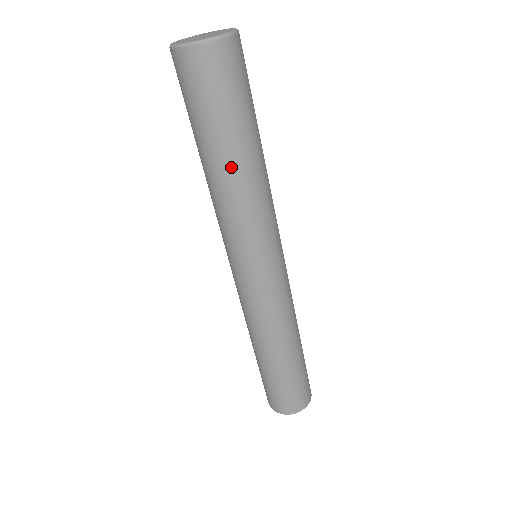
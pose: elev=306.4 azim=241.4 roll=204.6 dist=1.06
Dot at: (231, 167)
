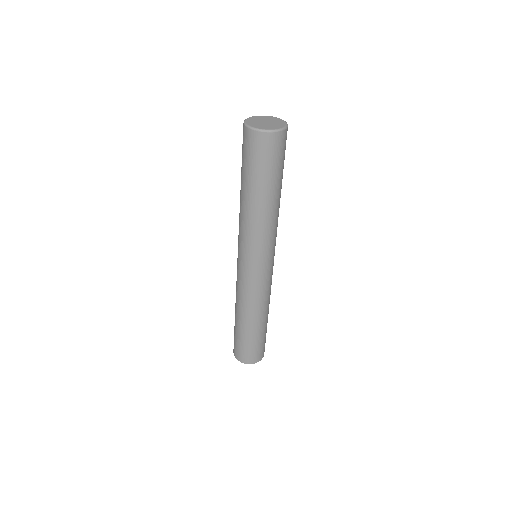
Dot at: (250, 201)
